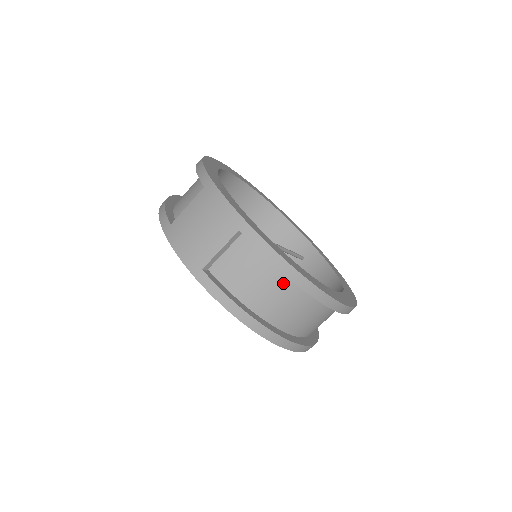
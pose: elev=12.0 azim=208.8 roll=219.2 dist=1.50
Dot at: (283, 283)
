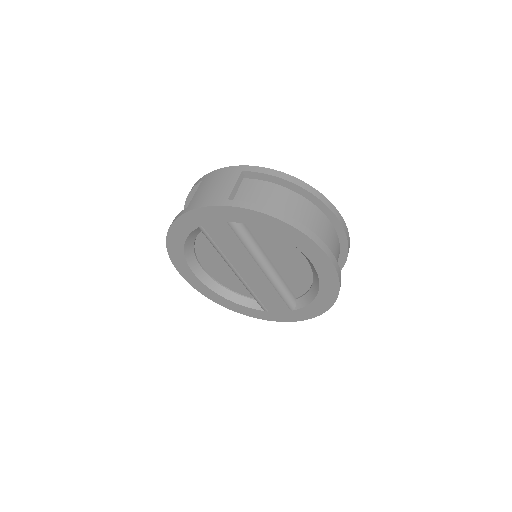
Dot at: (289, 195)
